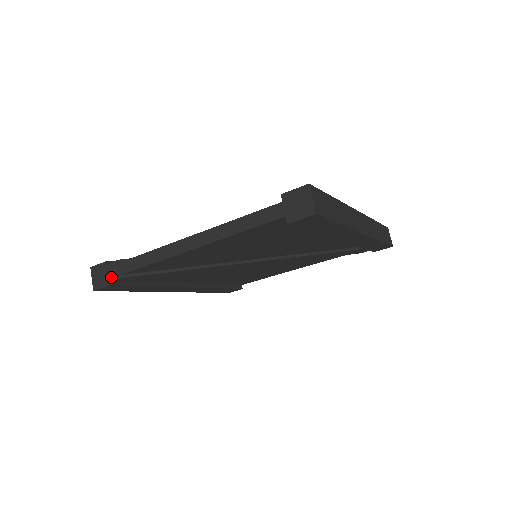
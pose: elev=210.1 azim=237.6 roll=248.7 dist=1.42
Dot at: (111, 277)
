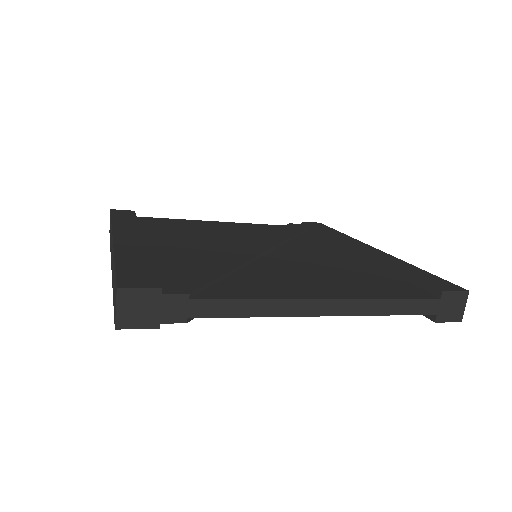
Dot at: (165, 317)
